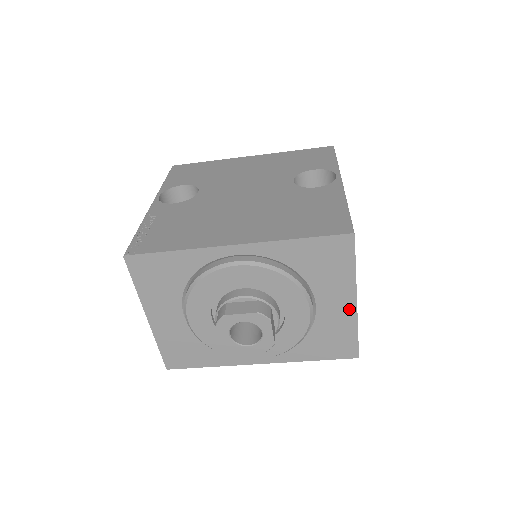
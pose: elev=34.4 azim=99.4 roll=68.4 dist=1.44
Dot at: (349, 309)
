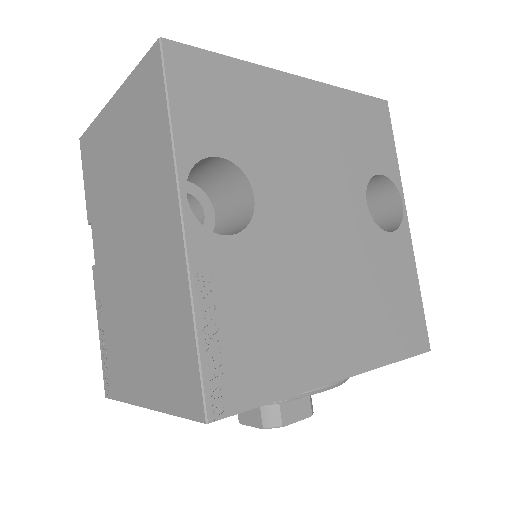
Dot at: occluded
